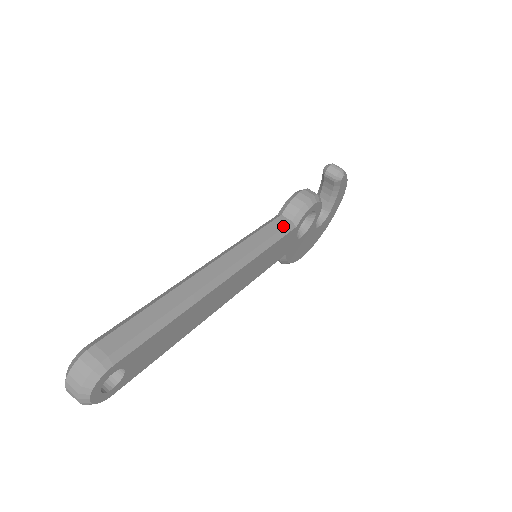
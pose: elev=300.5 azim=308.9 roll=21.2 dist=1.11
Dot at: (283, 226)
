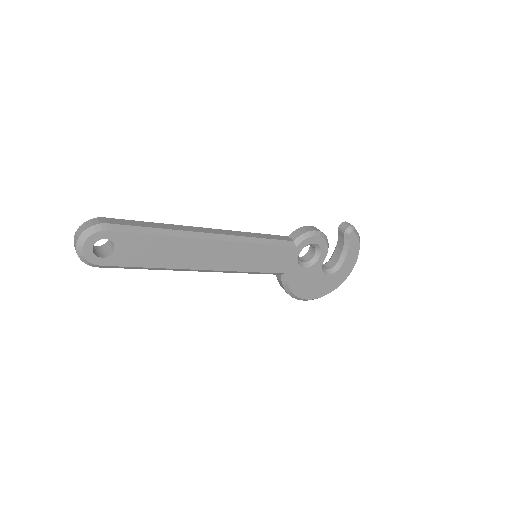
Dot at: (284, 239)
